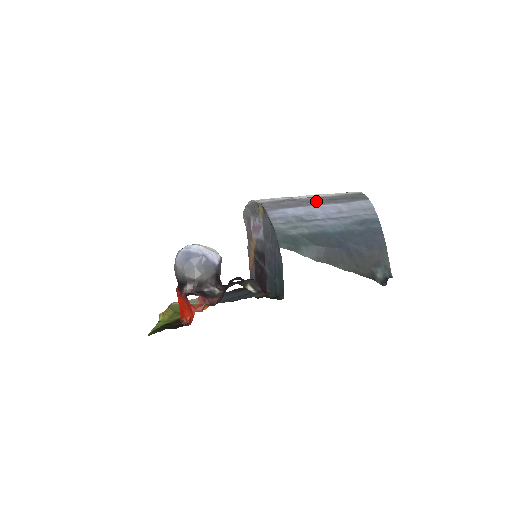
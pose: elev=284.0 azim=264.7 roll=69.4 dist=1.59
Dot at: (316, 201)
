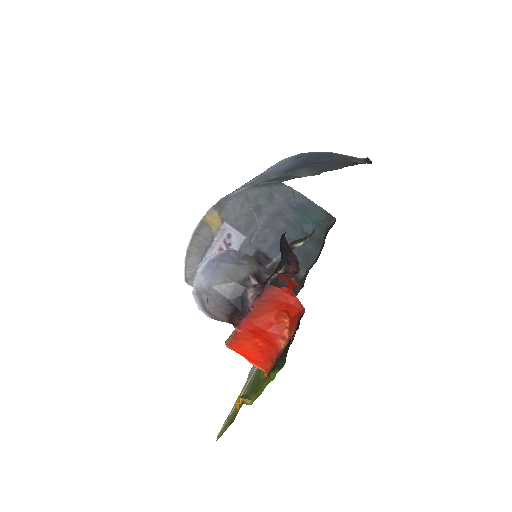
Dot at: occluded
